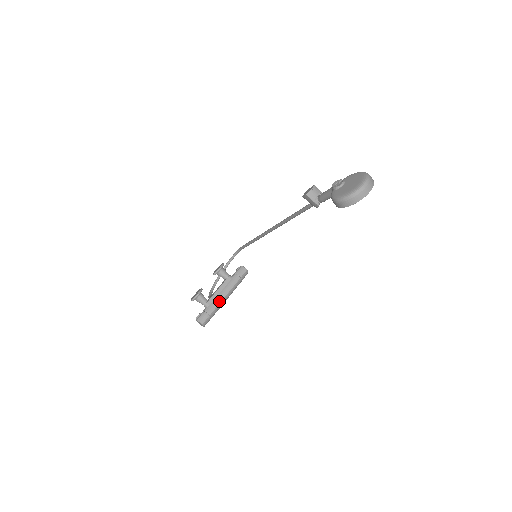
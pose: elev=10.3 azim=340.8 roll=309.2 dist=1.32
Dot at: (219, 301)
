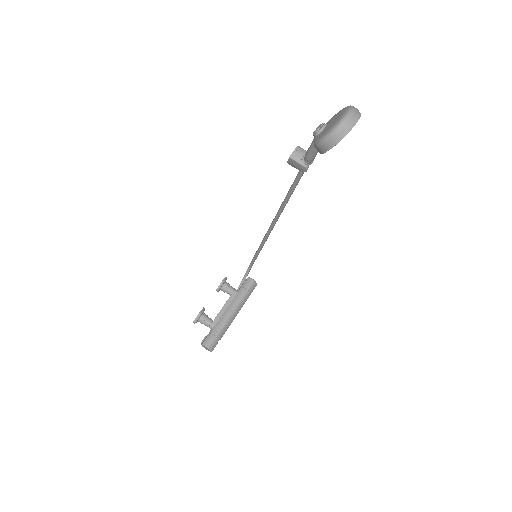
Dot at: (226, 319)
